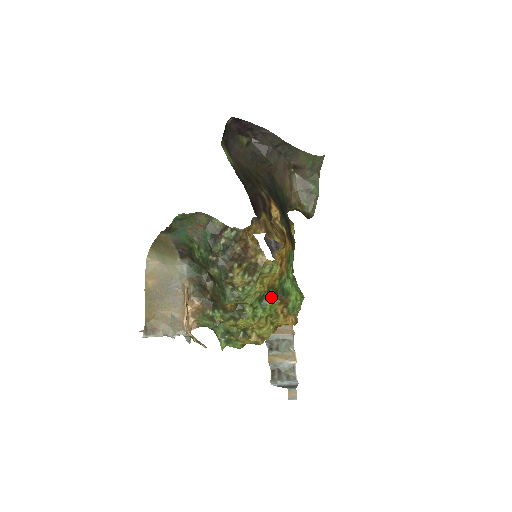
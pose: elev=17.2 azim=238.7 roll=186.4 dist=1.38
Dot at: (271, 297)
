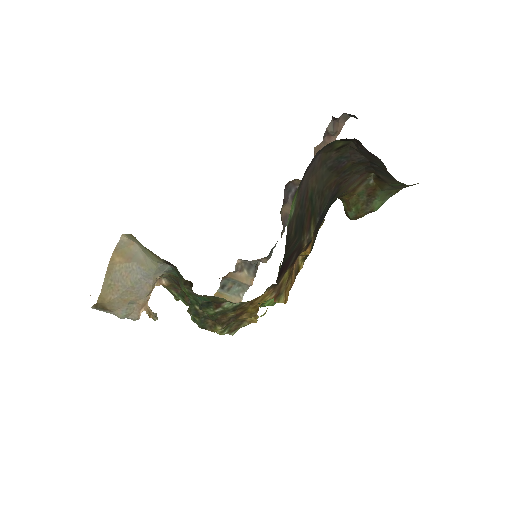
Dot at: occluded
